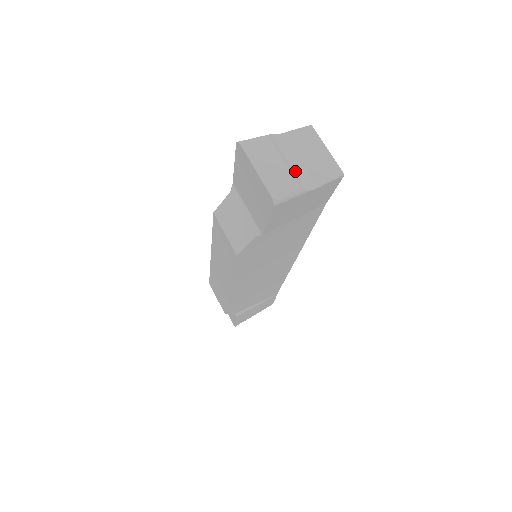
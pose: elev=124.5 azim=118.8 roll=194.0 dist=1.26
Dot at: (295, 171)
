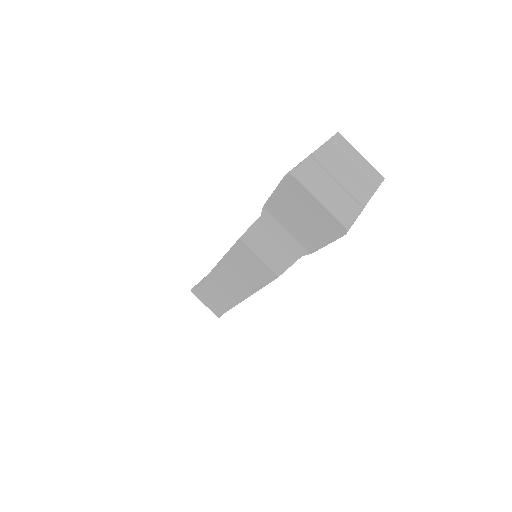
Dot at: (347, 189)
